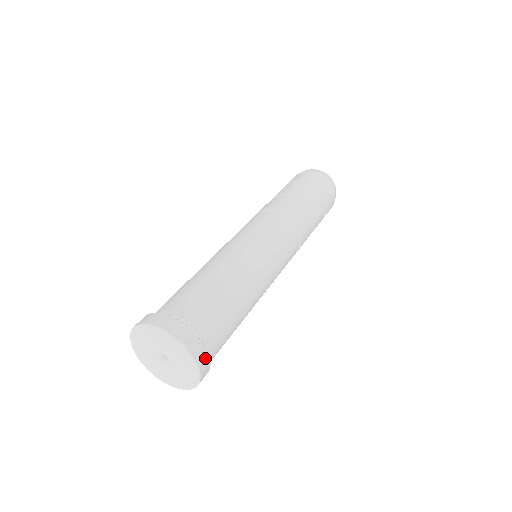
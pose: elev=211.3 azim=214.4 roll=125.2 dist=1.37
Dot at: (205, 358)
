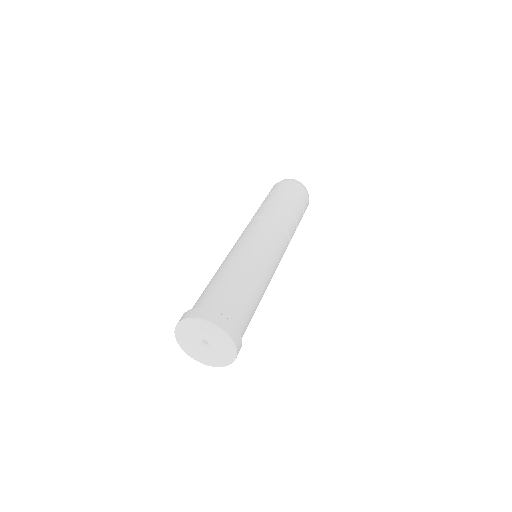
Dot at: (239, 340)
